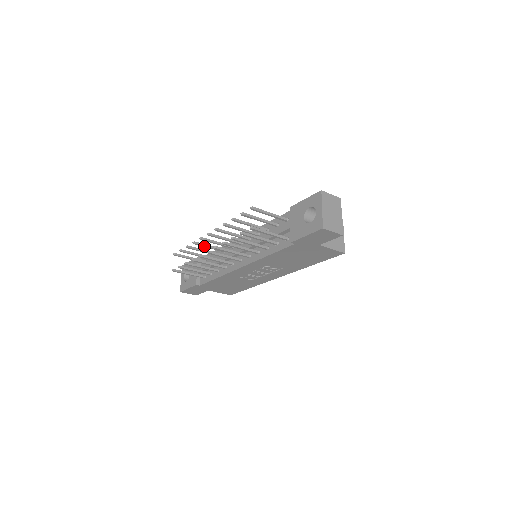
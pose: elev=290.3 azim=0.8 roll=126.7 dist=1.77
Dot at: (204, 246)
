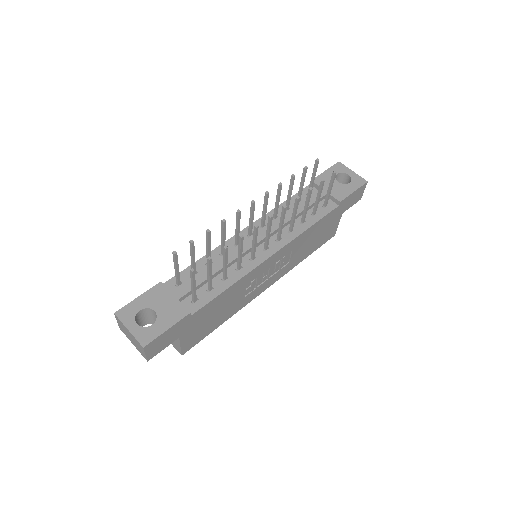
Dot at: (224, 232)
